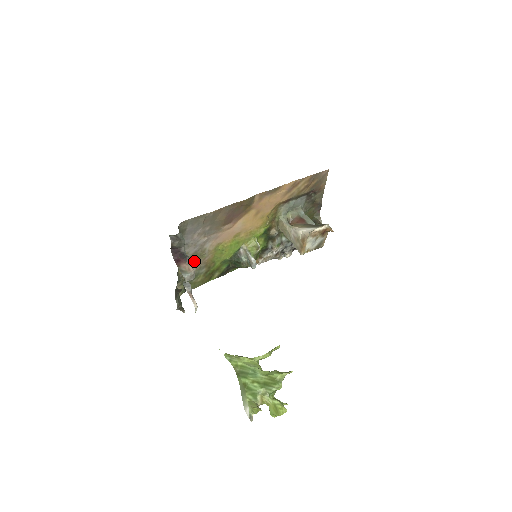
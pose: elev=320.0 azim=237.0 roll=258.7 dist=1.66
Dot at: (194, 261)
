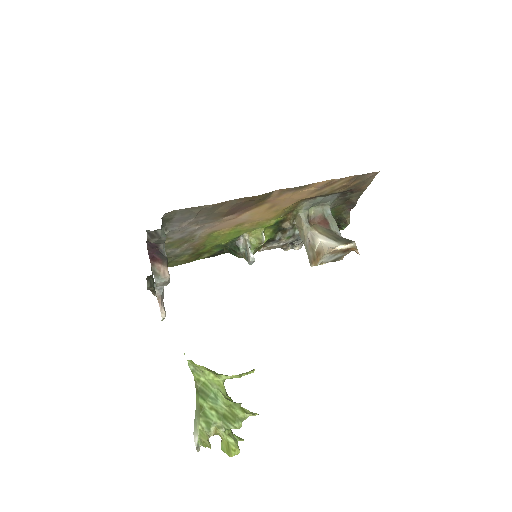
Dot at: (179, 244)
